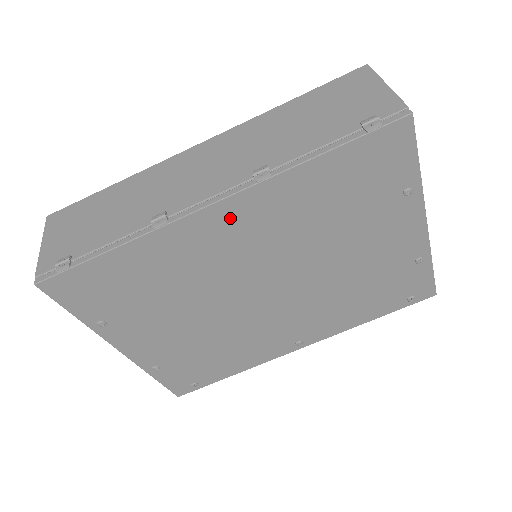
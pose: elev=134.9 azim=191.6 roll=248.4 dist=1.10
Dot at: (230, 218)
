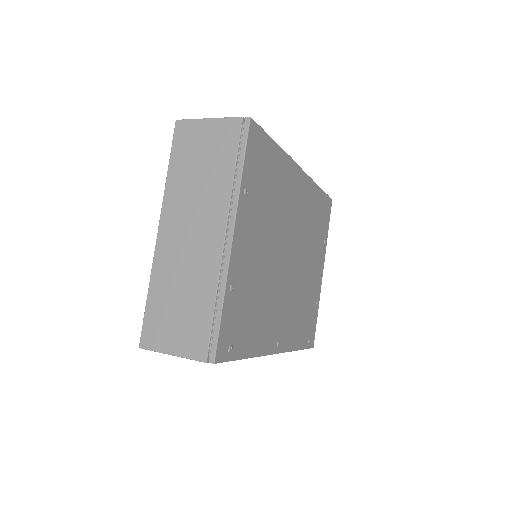
Dot at: (301, 185)
